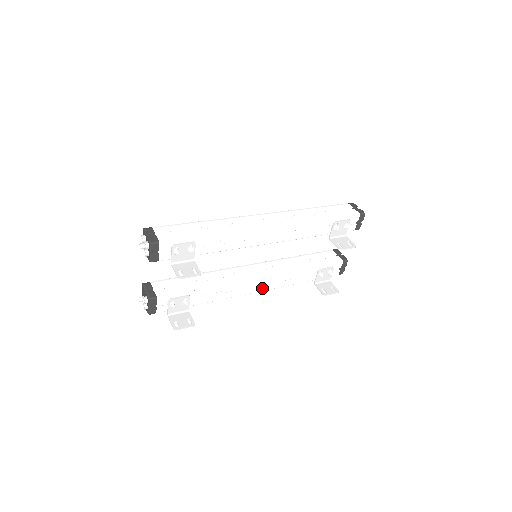
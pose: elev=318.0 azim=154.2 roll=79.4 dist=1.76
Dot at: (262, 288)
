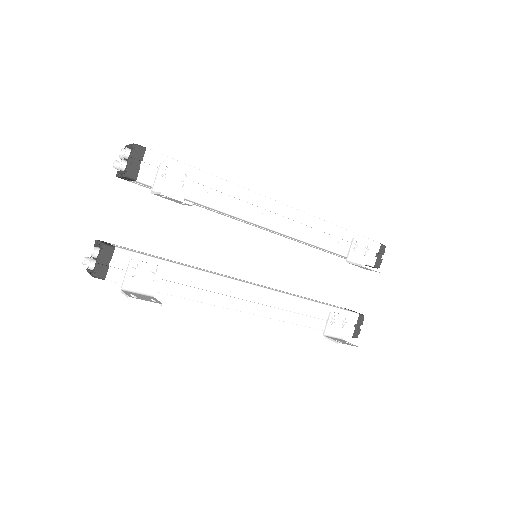
Dot at: (258, 309)
